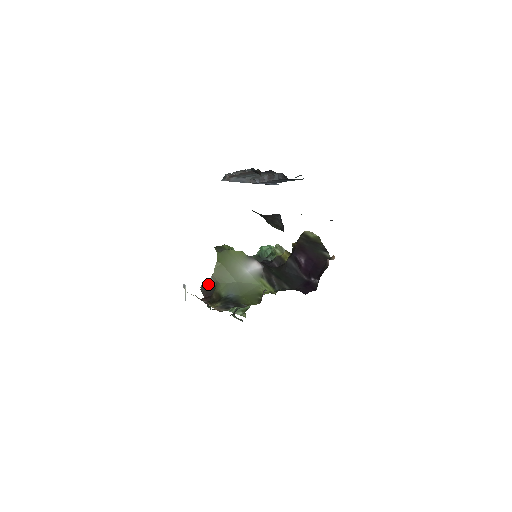
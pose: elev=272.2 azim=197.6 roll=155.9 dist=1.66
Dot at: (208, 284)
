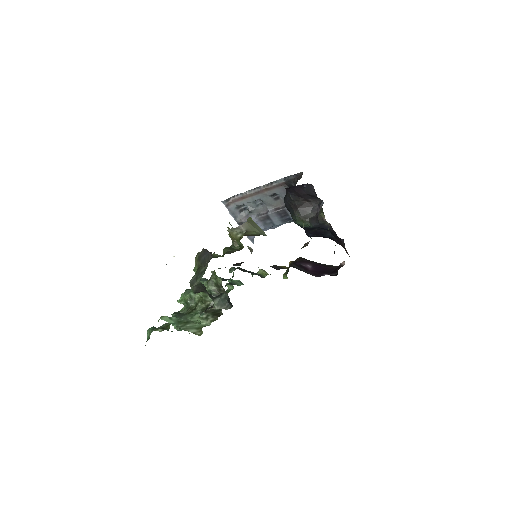
Dot at: occluded
